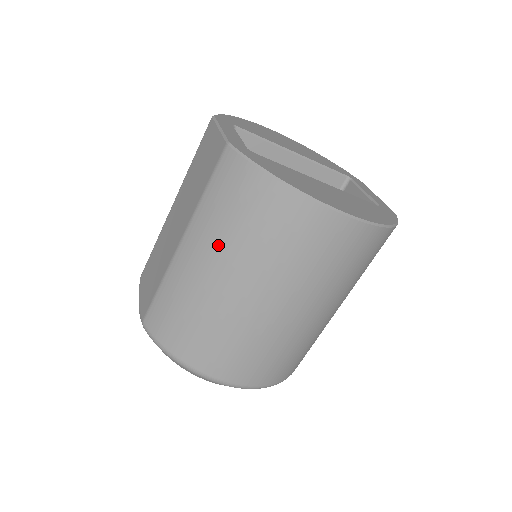
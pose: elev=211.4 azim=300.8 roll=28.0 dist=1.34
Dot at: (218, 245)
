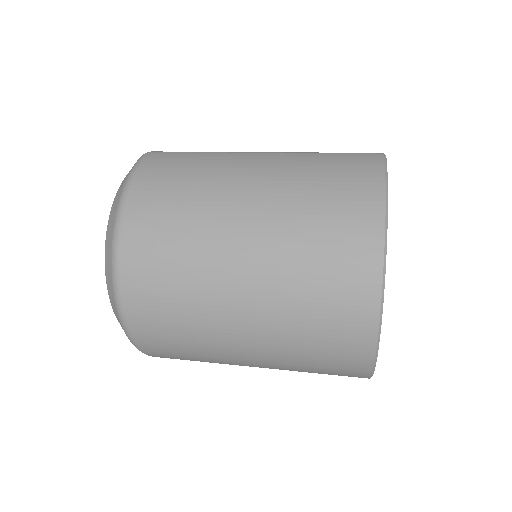
Dot at: (284, 179)
